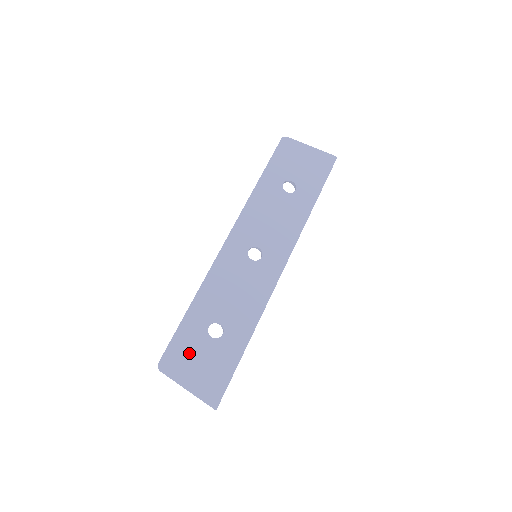
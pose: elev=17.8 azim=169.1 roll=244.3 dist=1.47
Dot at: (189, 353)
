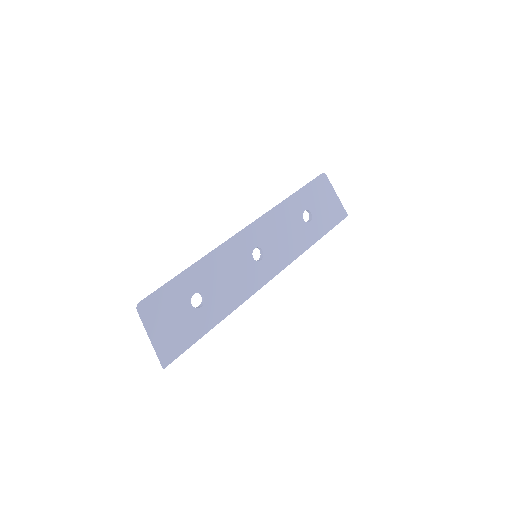
Dot at: (168, 308)
